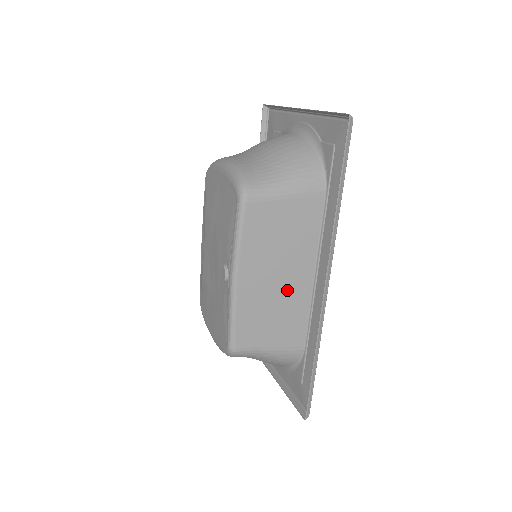
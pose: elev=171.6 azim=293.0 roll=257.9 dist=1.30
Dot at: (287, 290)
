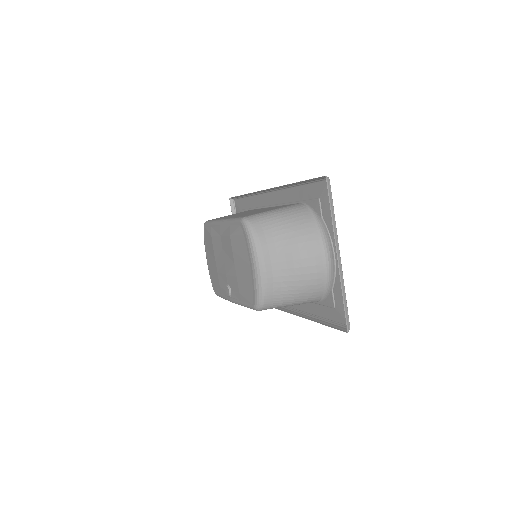
Dot at: occluded
